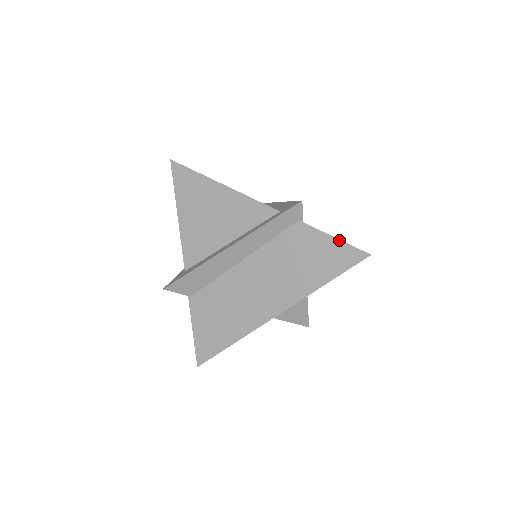
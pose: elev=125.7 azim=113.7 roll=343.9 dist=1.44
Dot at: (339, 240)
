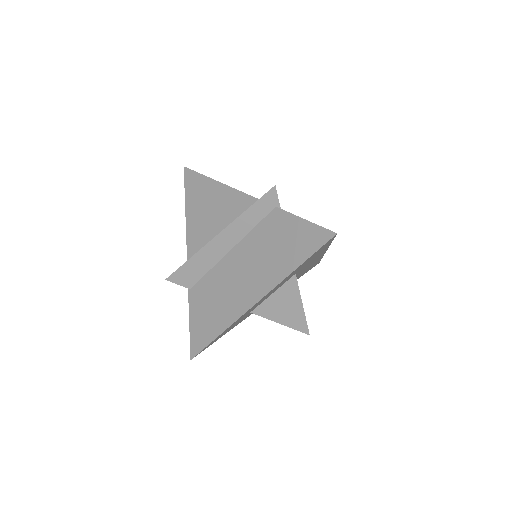
Dot at: (309, 222)
